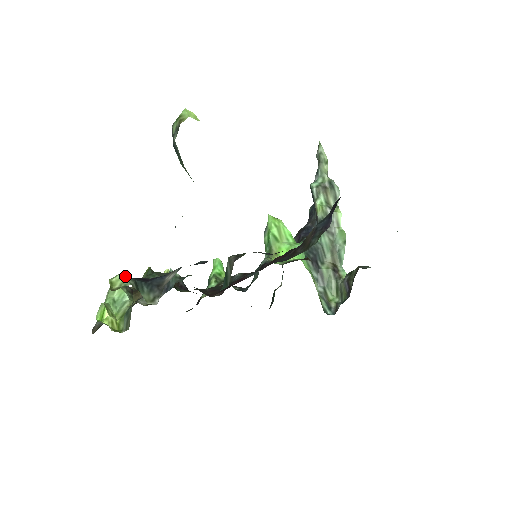
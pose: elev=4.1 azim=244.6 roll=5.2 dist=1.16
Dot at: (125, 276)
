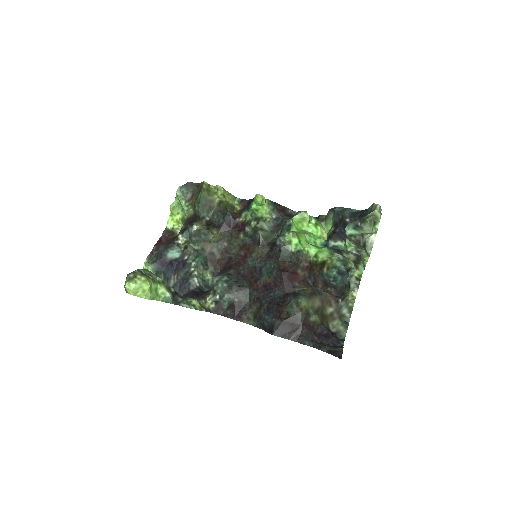
Dot at: occluded
